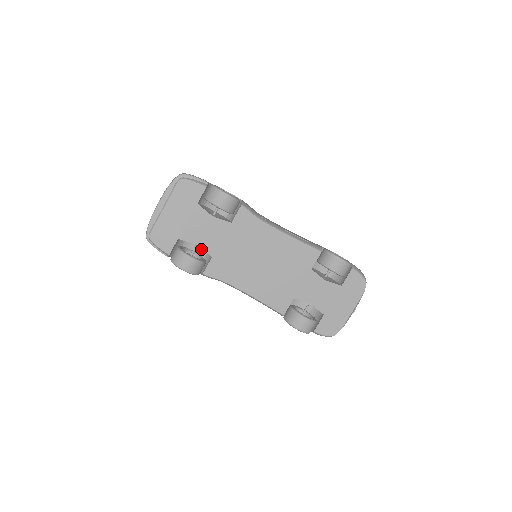
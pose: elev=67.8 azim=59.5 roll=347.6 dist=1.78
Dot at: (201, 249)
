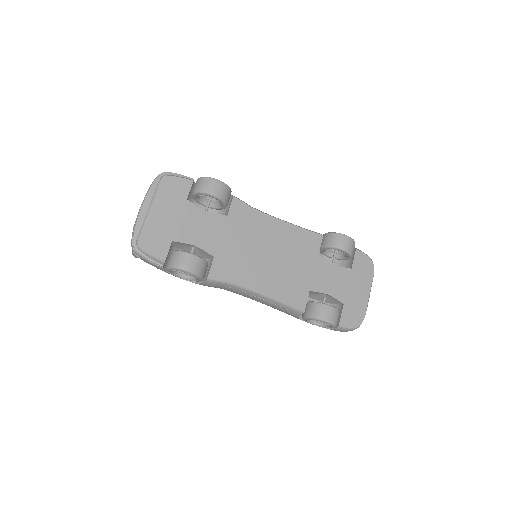
Dot at: occluded
